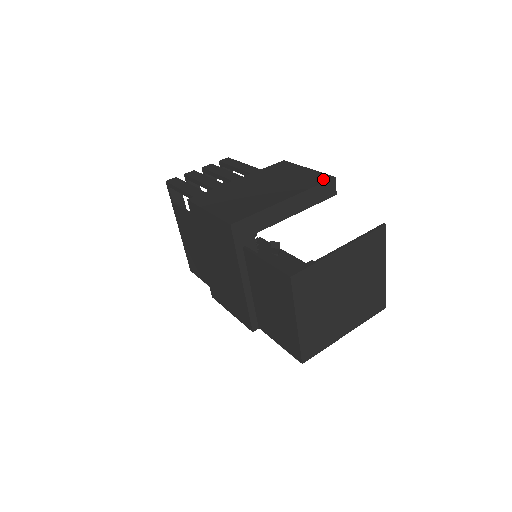
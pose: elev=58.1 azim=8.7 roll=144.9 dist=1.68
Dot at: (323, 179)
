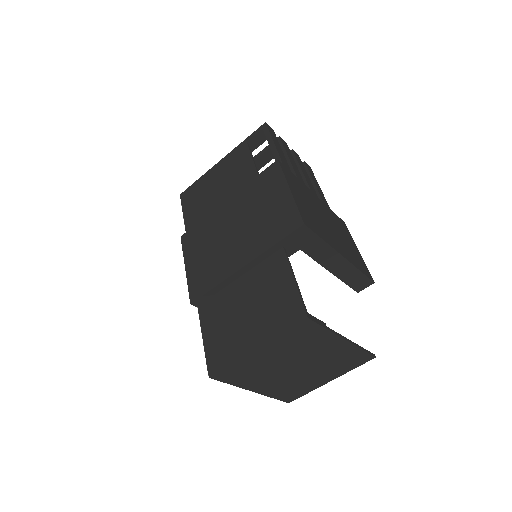
Dot at: (368, 274)
